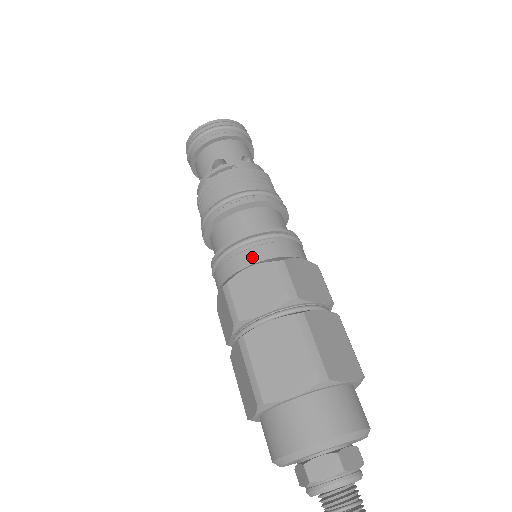
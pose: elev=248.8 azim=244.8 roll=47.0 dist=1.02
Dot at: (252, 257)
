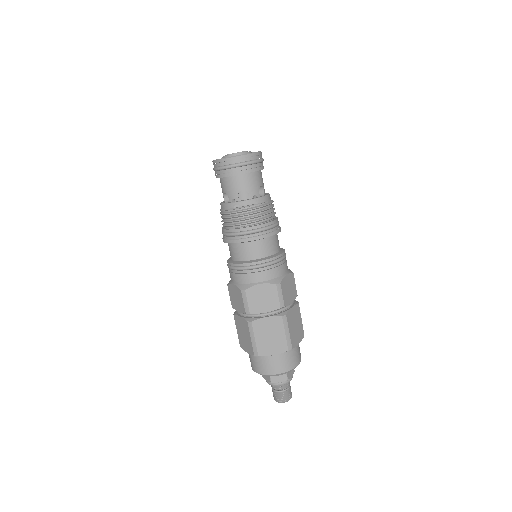
Dot at: (262, 277)
